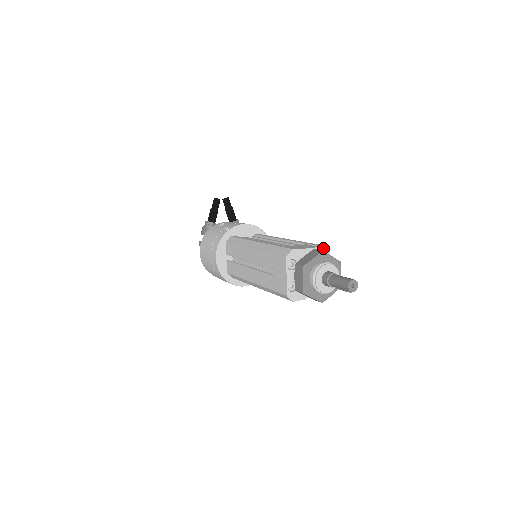
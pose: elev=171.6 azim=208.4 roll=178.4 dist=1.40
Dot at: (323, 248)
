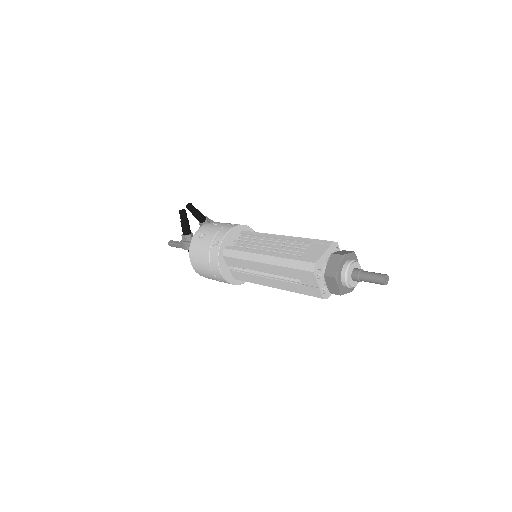
Dot at: (333, 244)
